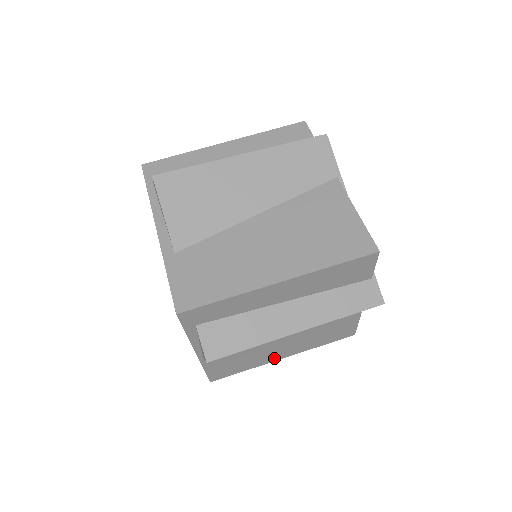
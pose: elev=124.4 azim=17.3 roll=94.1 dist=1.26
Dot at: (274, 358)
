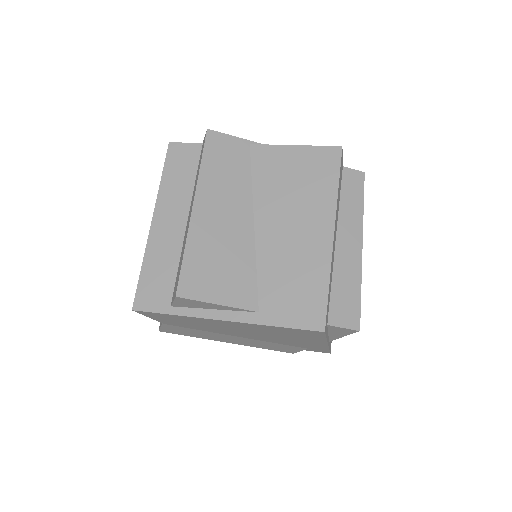
Dot at: occluded
